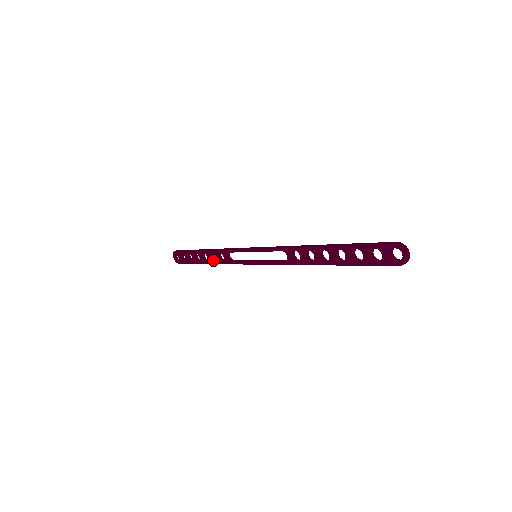
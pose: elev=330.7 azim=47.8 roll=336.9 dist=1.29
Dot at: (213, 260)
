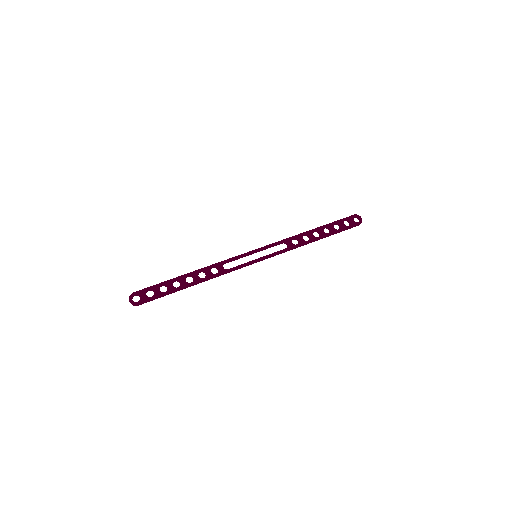
Dot at: (202, 278)
